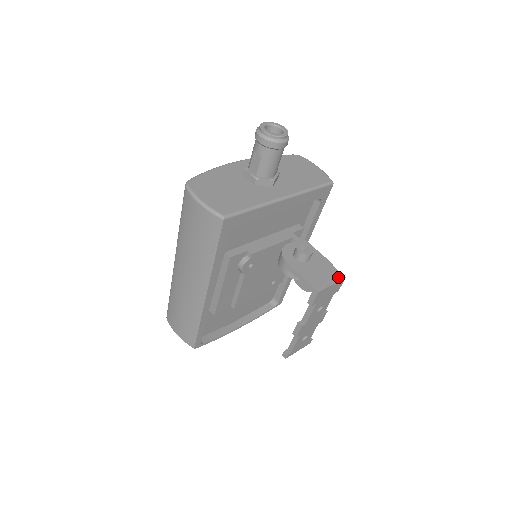
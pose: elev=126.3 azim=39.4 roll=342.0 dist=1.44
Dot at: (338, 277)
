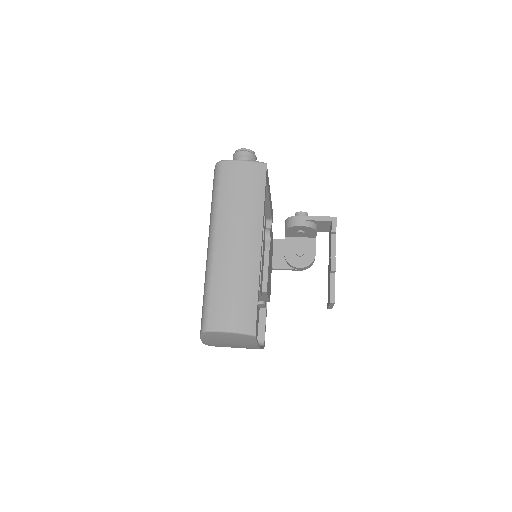
Dot at: occluded
